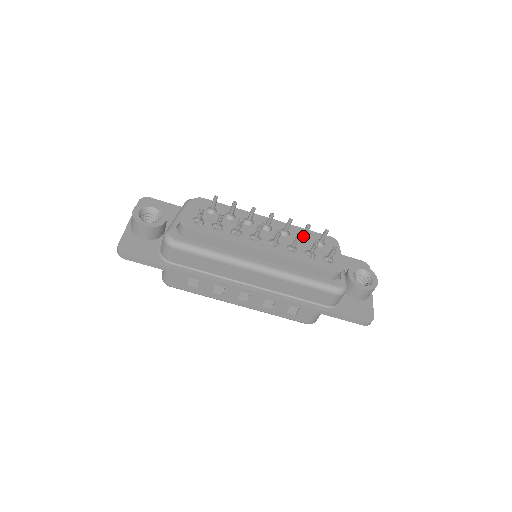
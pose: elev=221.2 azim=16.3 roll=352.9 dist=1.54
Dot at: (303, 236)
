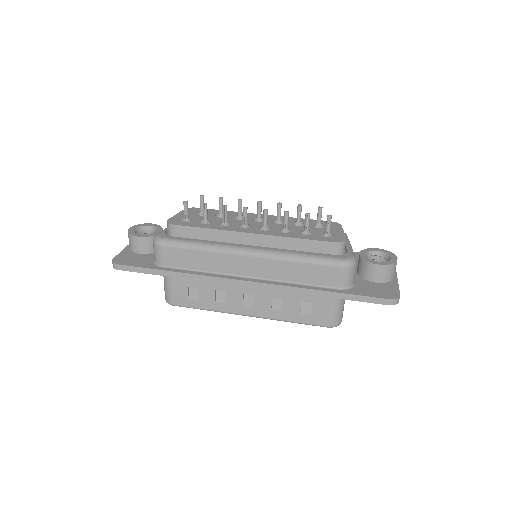
Dot at: (298, 220)
